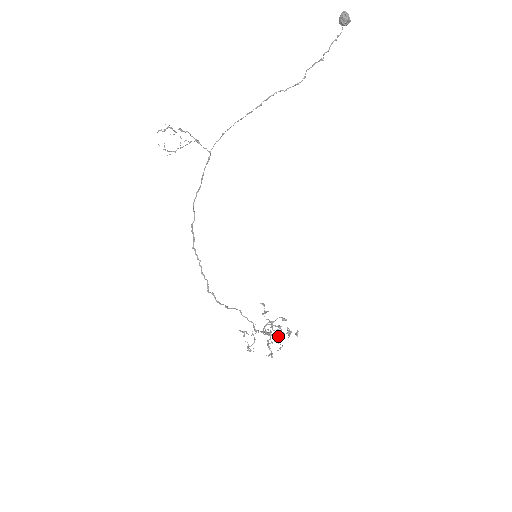
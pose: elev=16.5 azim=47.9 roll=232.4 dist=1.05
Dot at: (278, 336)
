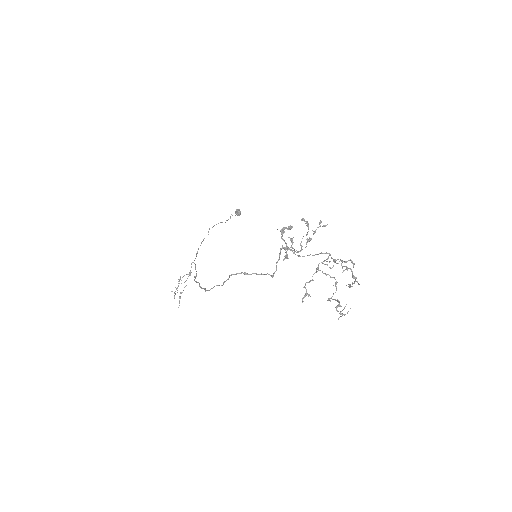
Dot at: (335, 260)
